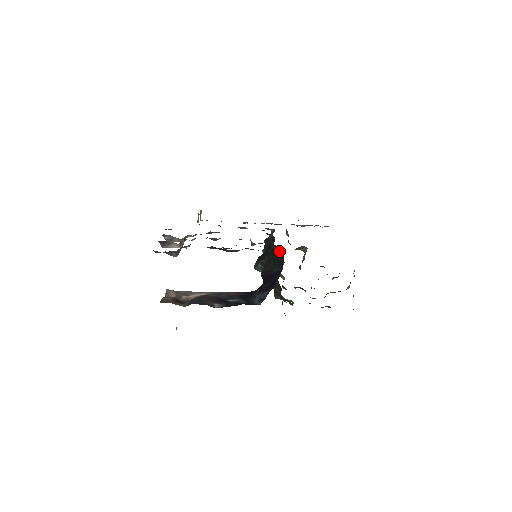
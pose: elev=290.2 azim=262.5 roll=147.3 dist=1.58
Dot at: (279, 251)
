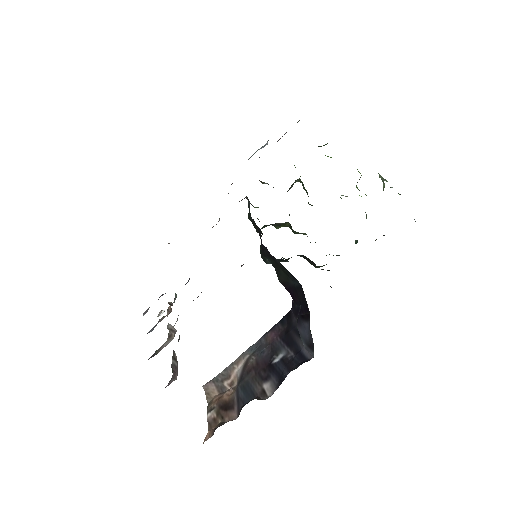
Dot at: occluded
